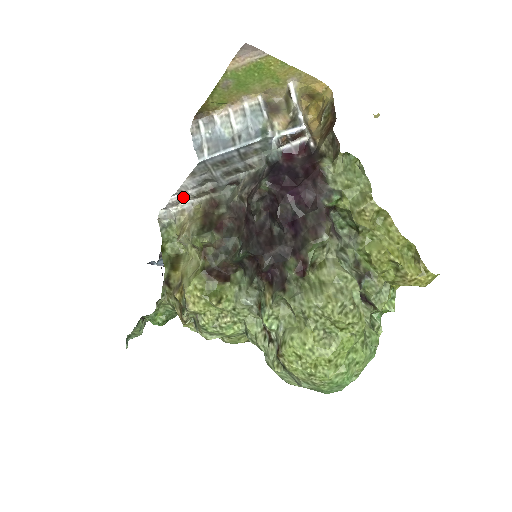
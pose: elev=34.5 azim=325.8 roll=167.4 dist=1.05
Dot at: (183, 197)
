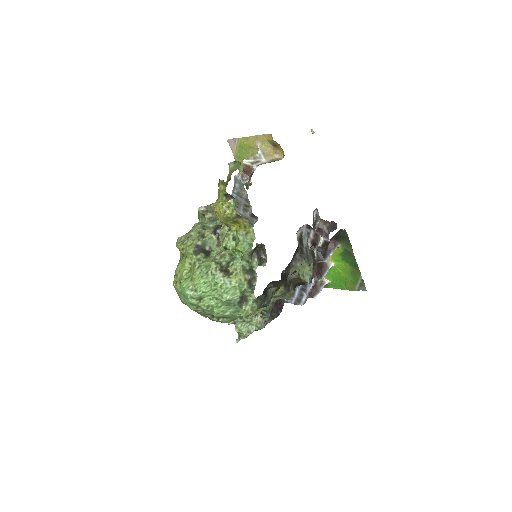
Dot at: occluded
